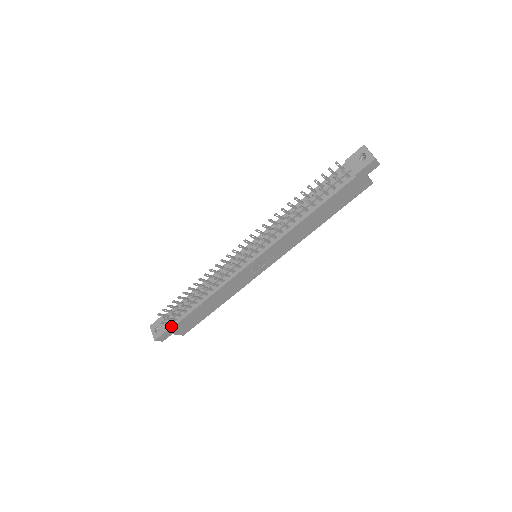
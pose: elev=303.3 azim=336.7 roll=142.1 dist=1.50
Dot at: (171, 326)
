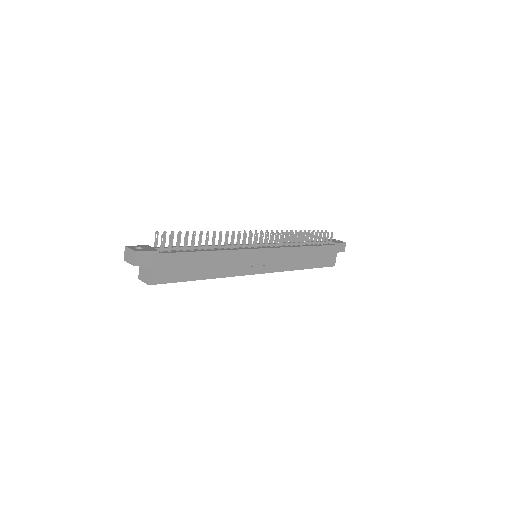
Dot at: (162, 252)
